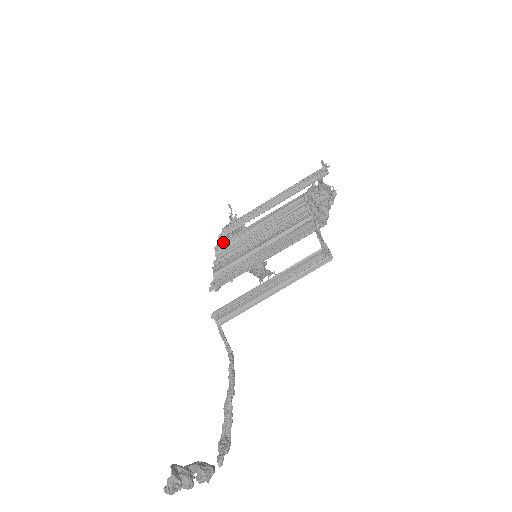
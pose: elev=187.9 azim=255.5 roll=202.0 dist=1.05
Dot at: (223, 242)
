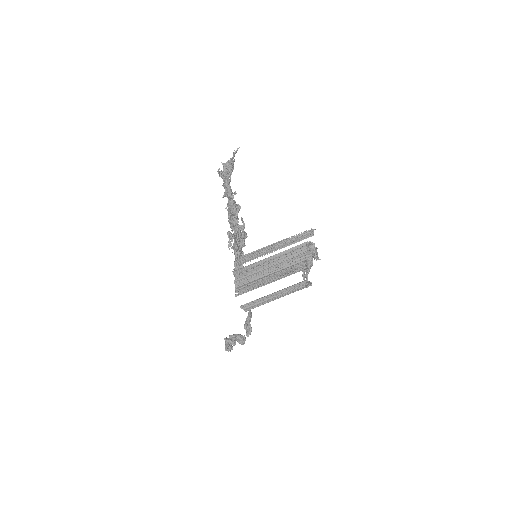
Dot at: (239, 271)
